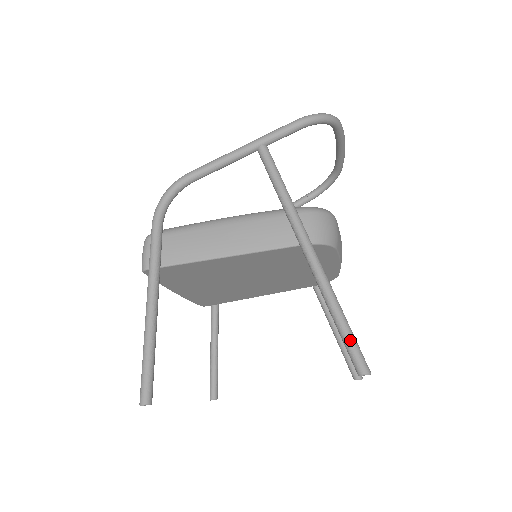
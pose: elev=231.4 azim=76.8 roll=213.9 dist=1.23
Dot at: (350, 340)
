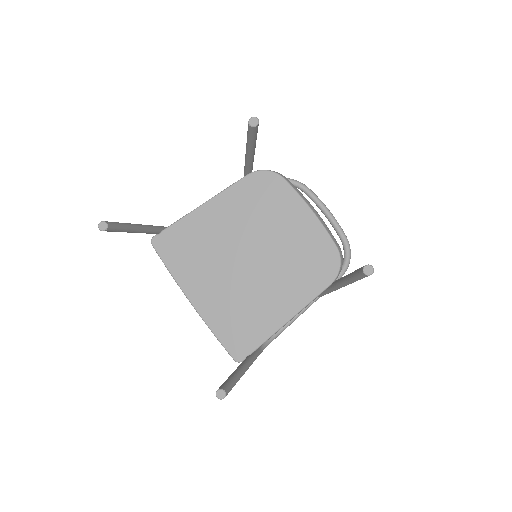
Dot at: occluded
